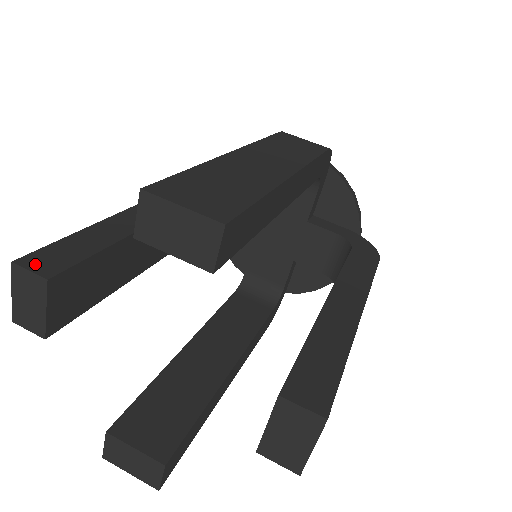
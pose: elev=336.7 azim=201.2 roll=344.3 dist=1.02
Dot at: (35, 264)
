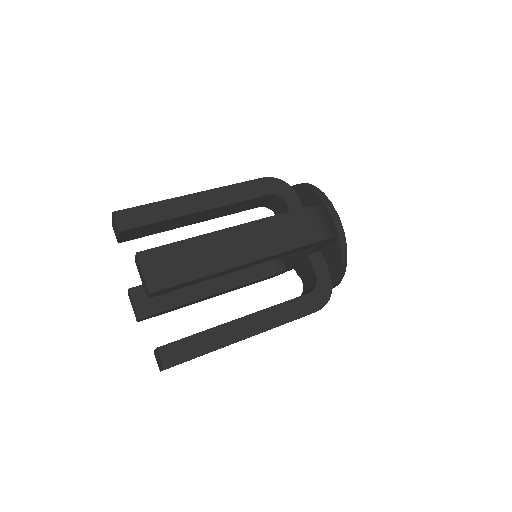
Dot at: (121, 218)
